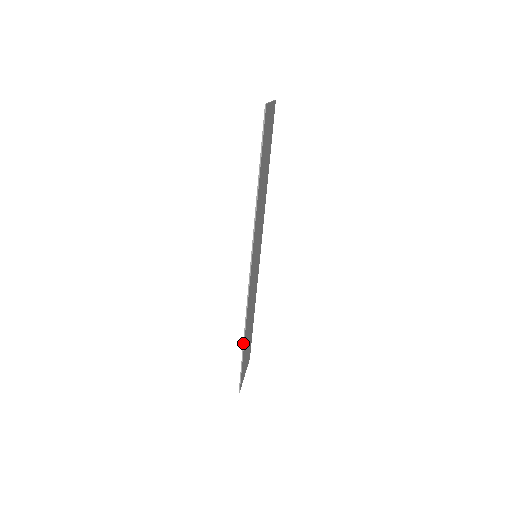
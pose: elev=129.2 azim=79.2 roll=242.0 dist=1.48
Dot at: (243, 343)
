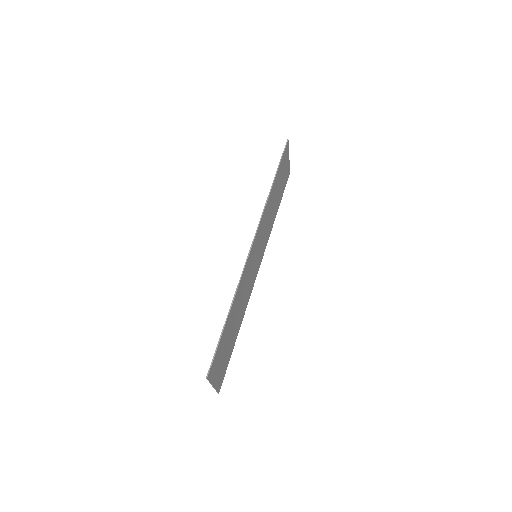
Dot at: (228, 314)
